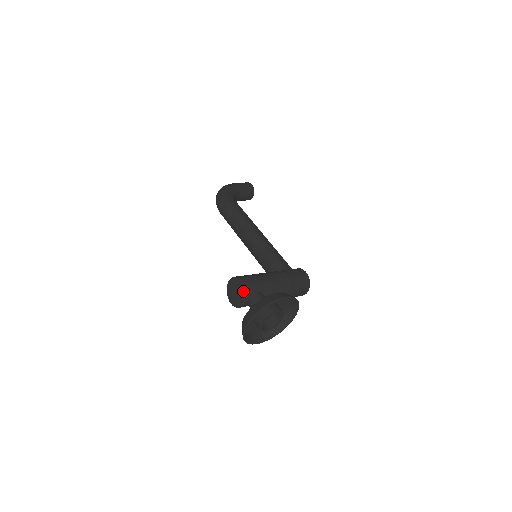
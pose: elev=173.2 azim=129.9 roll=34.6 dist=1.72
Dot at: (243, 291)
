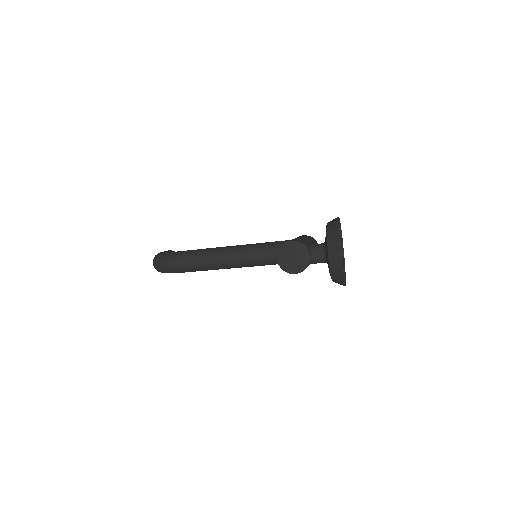
Dot at: (301, 246)
